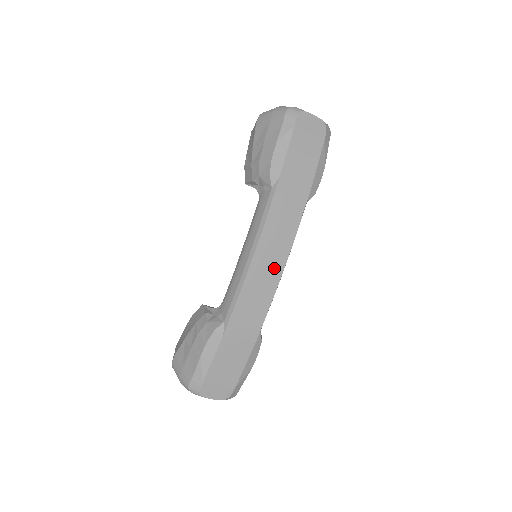
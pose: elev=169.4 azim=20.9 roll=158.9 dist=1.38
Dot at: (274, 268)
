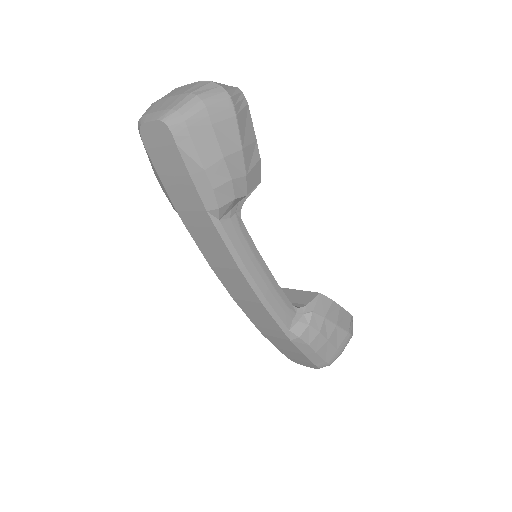
Dot at: (244, 288)
